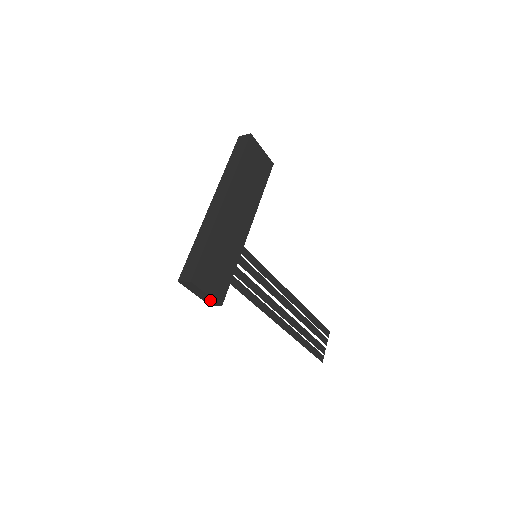
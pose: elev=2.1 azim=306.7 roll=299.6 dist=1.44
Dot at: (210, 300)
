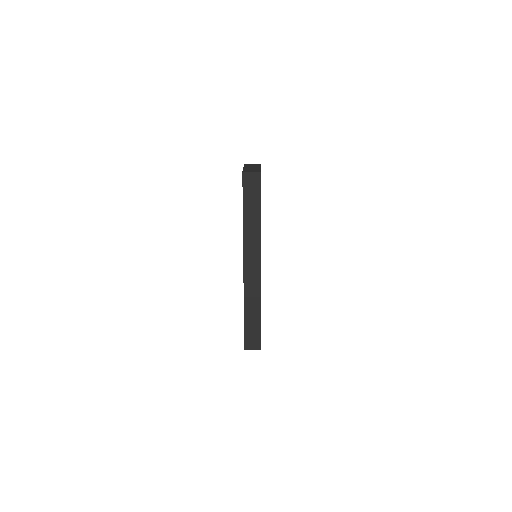
Dot at: occluded
